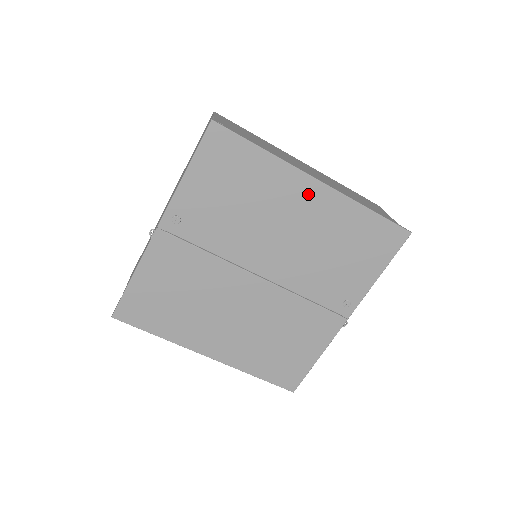
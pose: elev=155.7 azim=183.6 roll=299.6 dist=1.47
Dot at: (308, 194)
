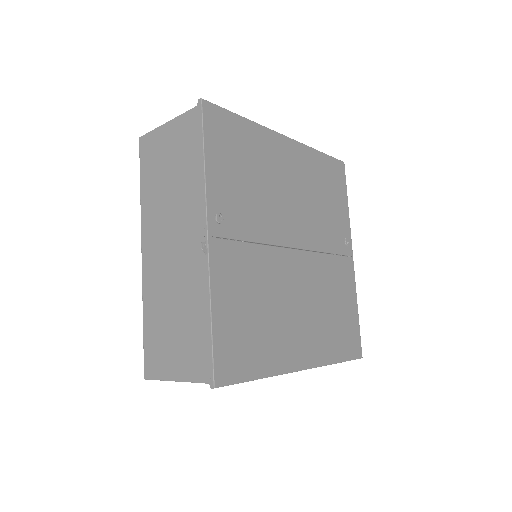
Dot at: (287, 151)
